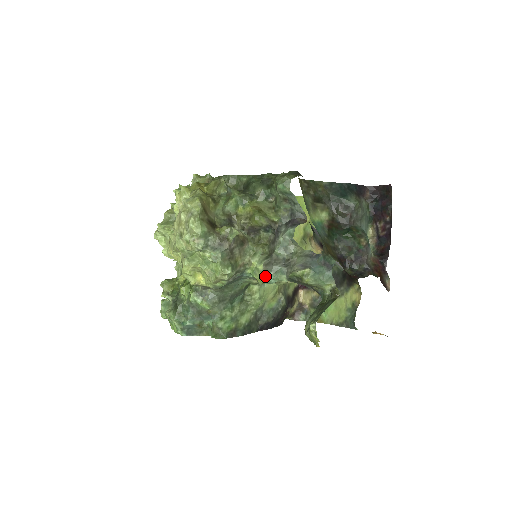
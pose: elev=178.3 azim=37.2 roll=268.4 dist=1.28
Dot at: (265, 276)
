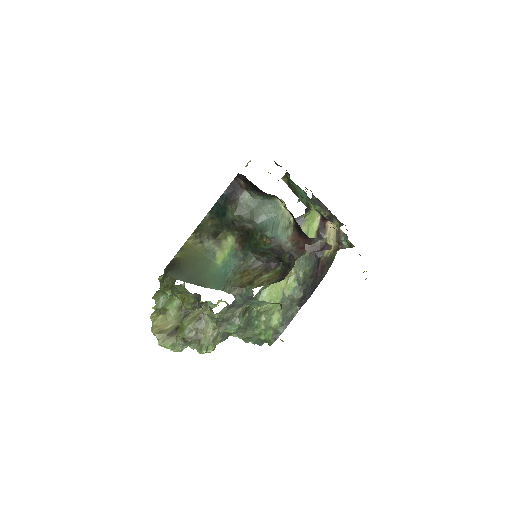
Dot at: (228, 330)
